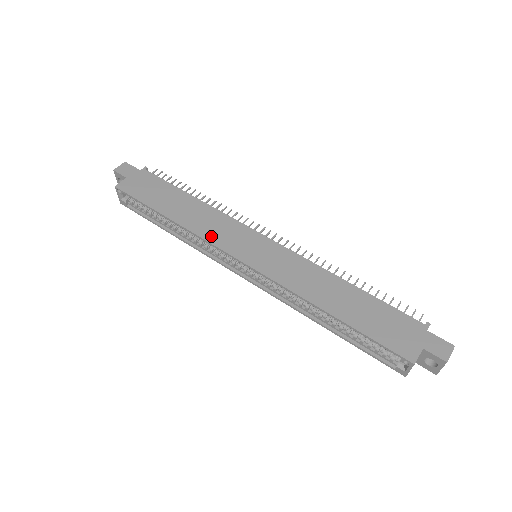
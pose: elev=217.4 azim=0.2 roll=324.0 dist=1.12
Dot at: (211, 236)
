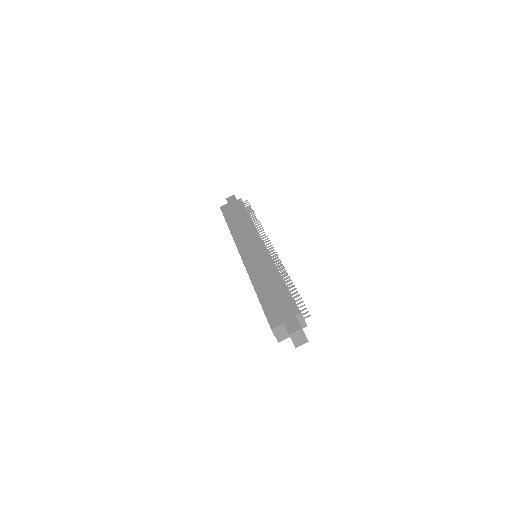
Dot at: (238, 240)
